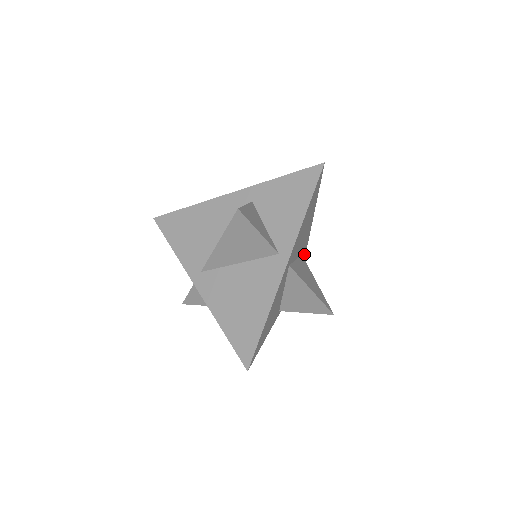
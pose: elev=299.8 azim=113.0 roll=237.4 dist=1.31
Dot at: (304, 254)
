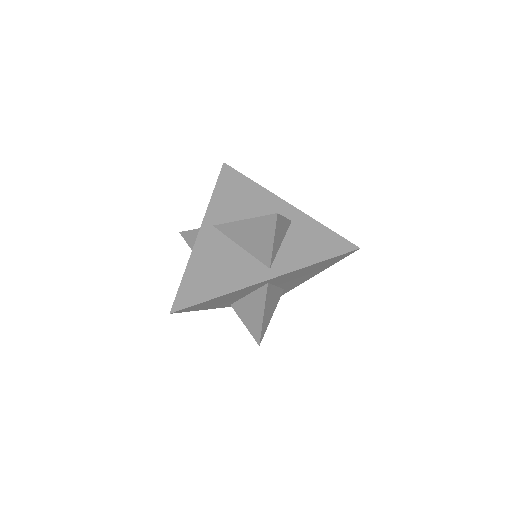
Dot at: (286, 291)
